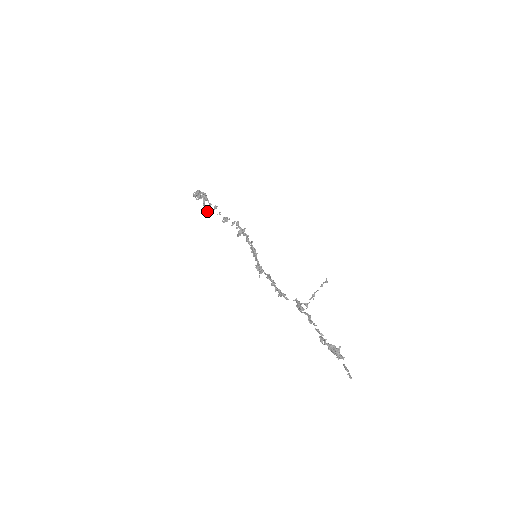
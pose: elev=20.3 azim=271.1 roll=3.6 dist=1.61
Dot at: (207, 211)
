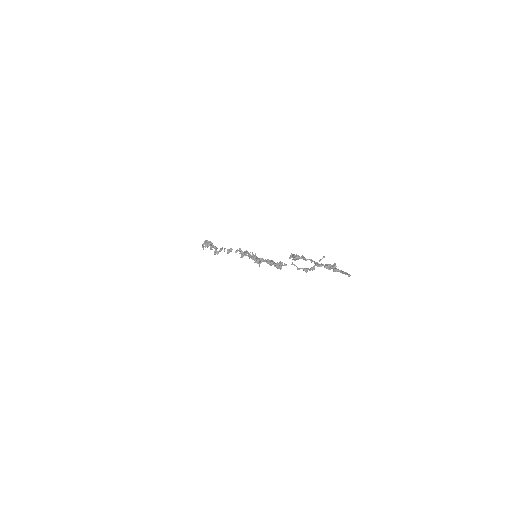
Dot at: (214, 253)
